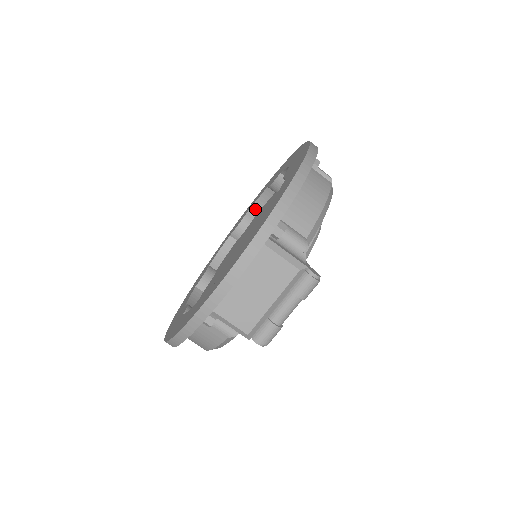
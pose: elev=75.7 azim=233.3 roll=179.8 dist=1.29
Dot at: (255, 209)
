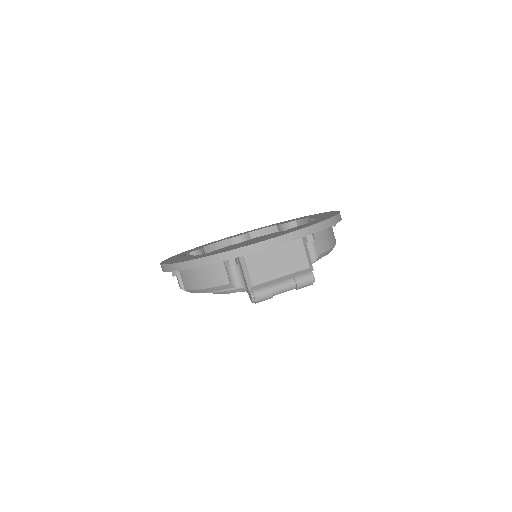
Dot at: (256, 234)
